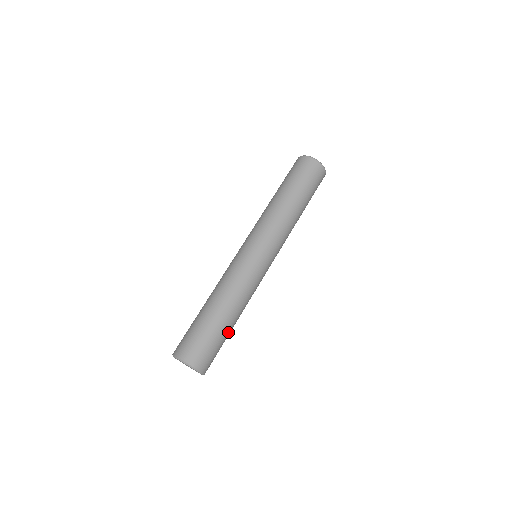
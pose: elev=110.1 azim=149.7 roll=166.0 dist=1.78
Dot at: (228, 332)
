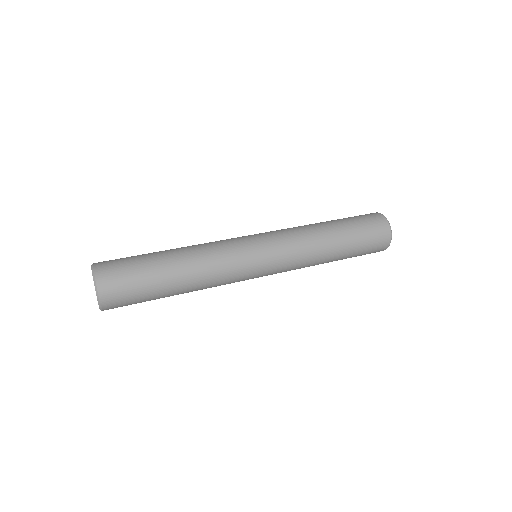
Dot at: (156, 259)
